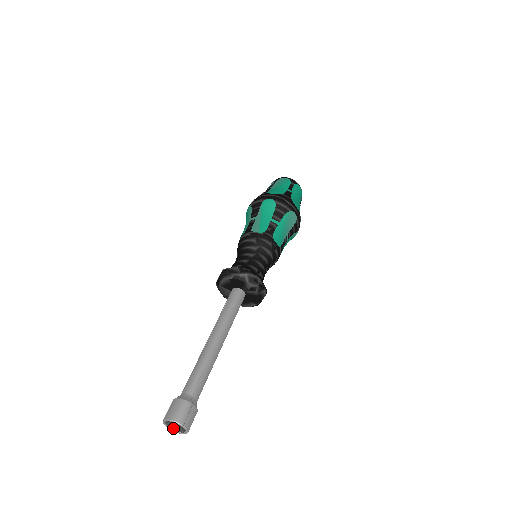
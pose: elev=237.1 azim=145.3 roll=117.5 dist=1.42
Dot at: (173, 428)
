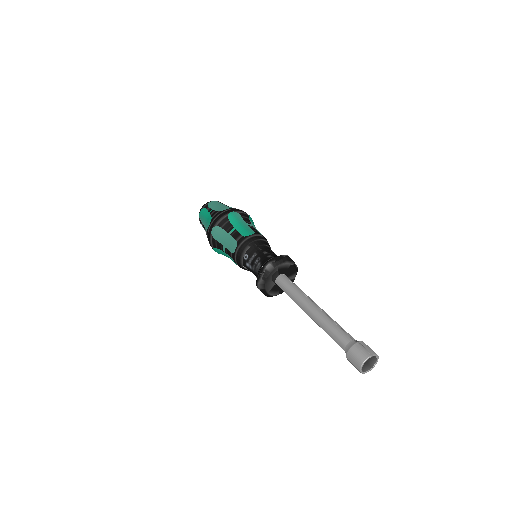
Dot at: (360, 367)
